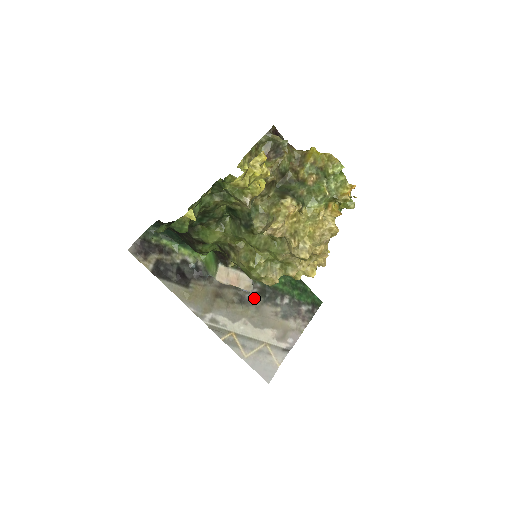
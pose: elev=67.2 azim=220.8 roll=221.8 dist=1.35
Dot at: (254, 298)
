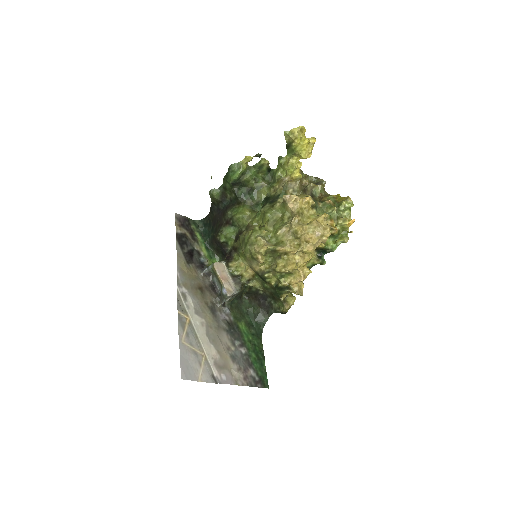
Dot at: (222, 321)
